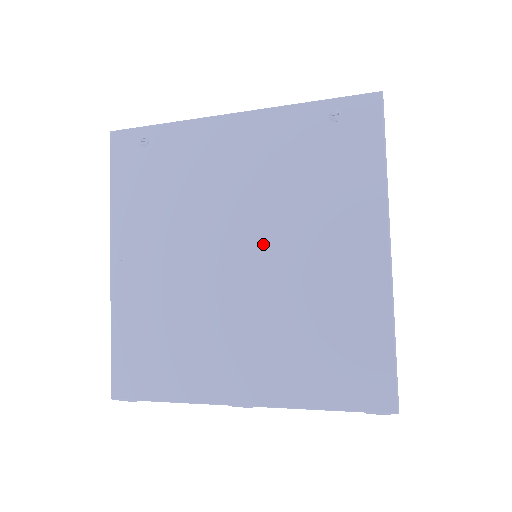
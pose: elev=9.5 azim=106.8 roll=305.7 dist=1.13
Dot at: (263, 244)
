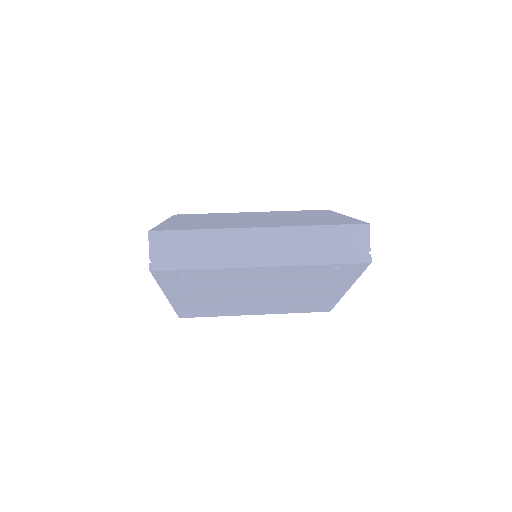
Dot at: (275, 293)
